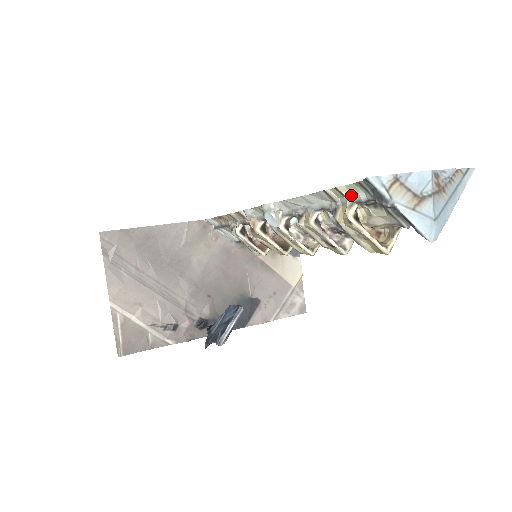
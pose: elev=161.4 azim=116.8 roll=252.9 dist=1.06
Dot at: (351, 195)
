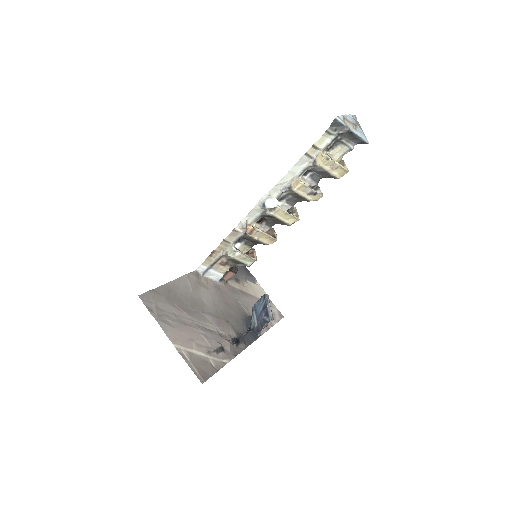
Dot at: (321, 146)
